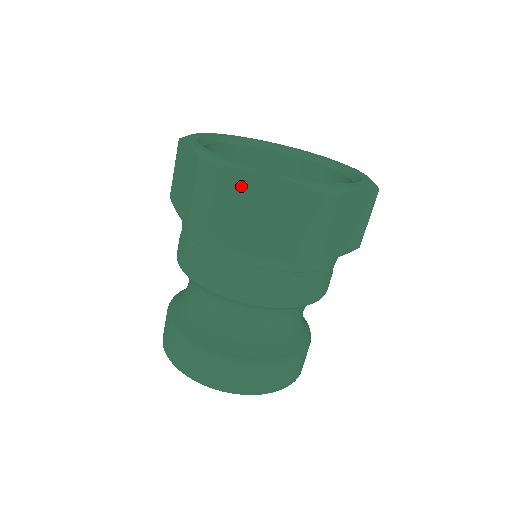
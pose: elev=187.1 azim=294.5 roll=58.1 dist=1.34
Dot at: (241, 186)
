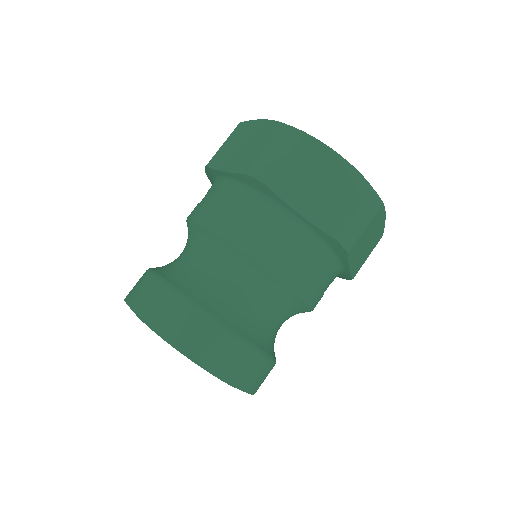
Dot at: (316, 156)
